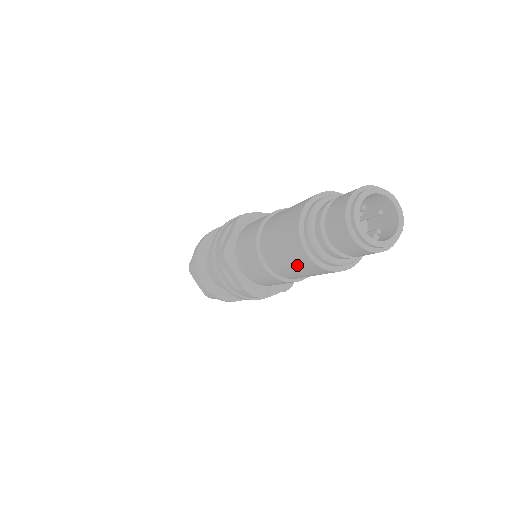
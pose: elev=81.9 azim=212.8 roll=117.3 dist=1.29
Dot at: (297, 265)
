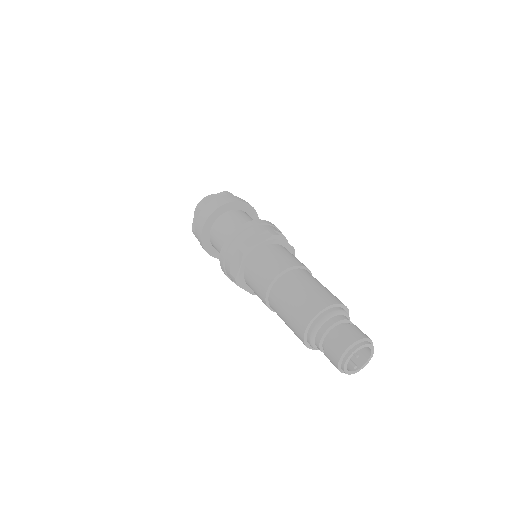
Dot at: occluded
